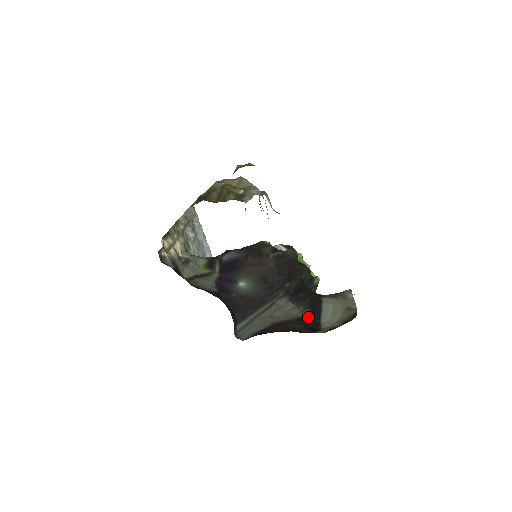
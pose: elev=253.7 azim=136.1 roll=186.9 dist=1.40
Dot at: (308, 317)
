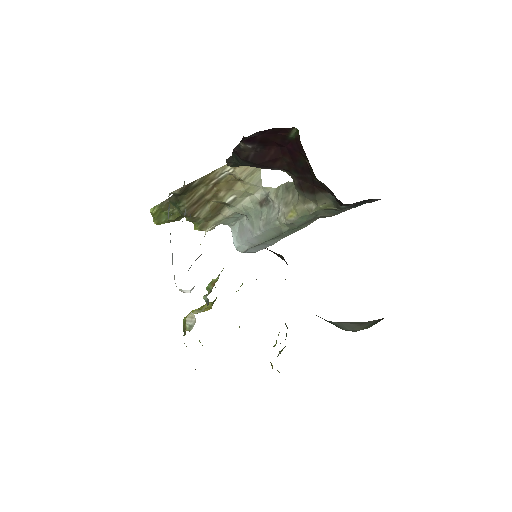
Dot at: occluded
